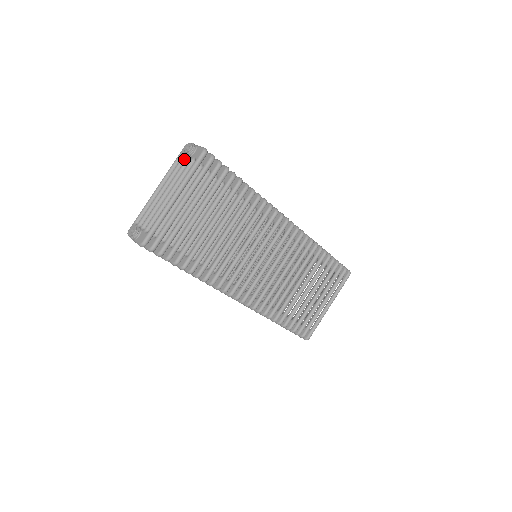
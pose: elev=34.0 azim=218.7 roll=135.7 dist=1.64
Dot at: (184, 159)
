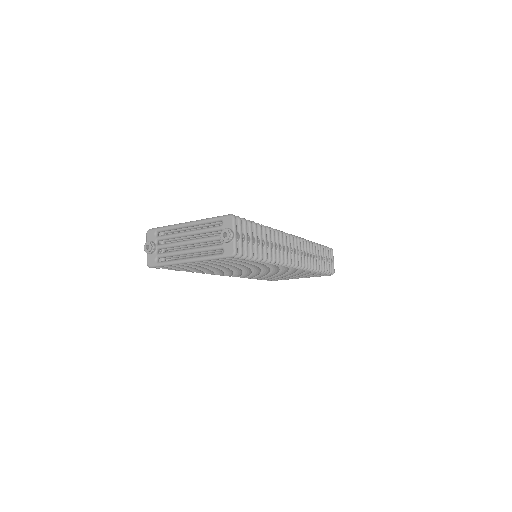
Dot at: (220, 230)
